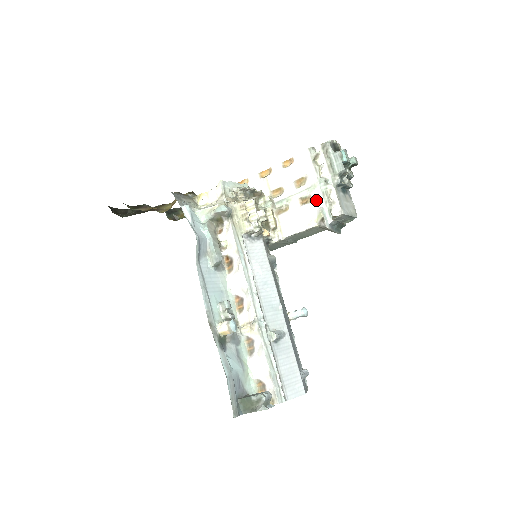
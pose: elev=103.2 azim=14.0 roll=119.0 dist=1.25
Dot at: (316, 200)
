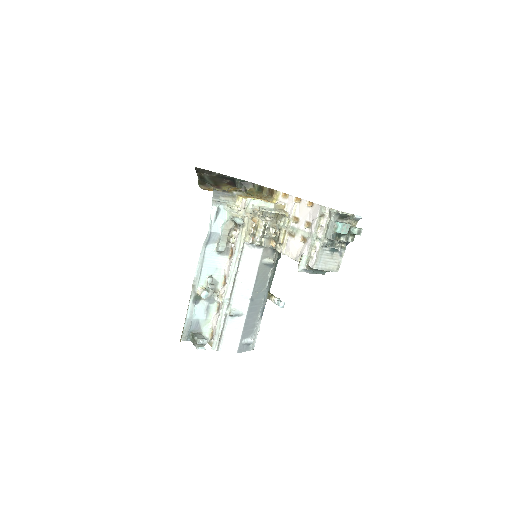
Dot at: (306, 246)
